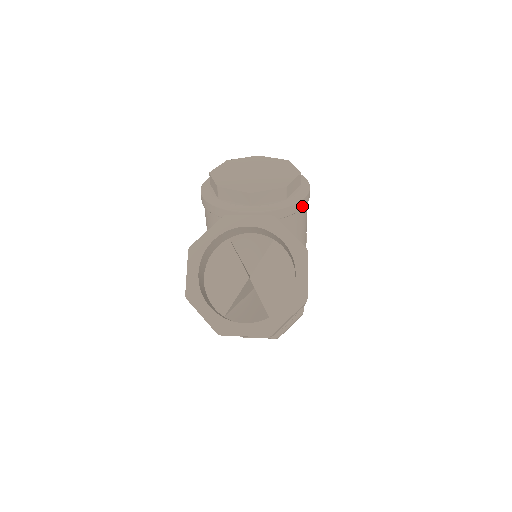
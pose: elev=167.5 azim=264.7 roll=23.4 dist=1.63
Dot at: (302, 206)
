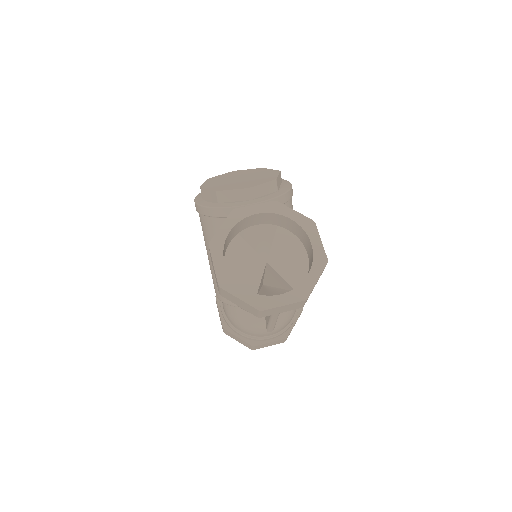
Dot at: (291, 195)
